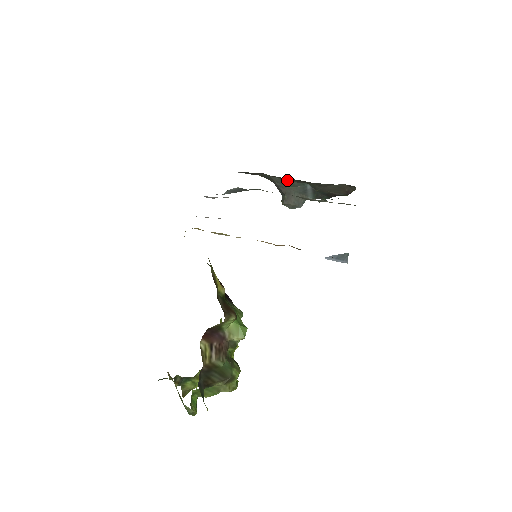
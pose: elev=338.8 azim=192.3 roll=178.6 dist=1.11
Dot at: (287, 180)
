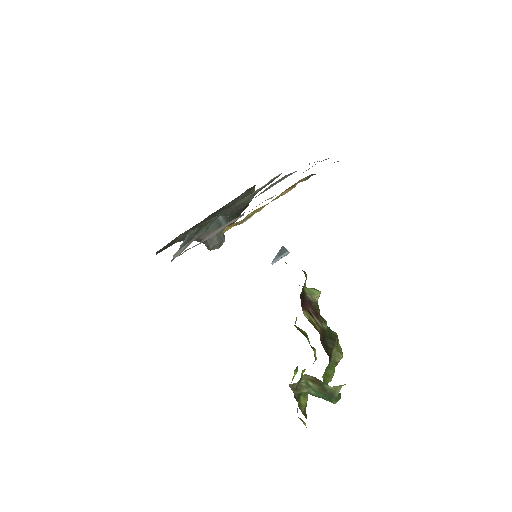
Dot at: occluded
